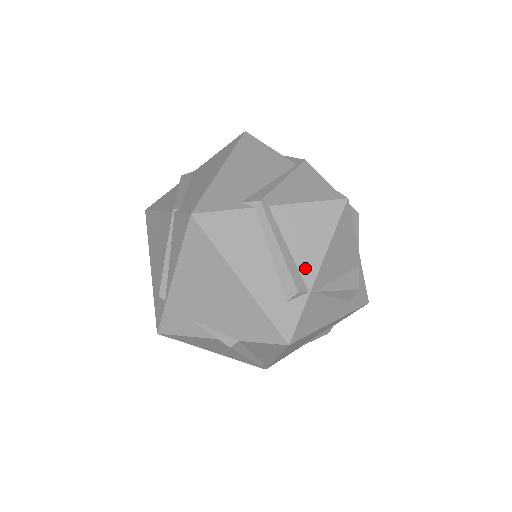
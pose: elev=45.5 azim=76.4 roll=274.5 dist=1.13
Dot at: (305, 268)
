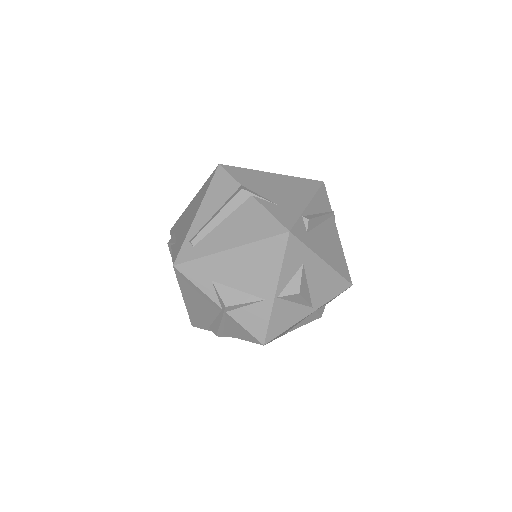
Dot at: occluded
